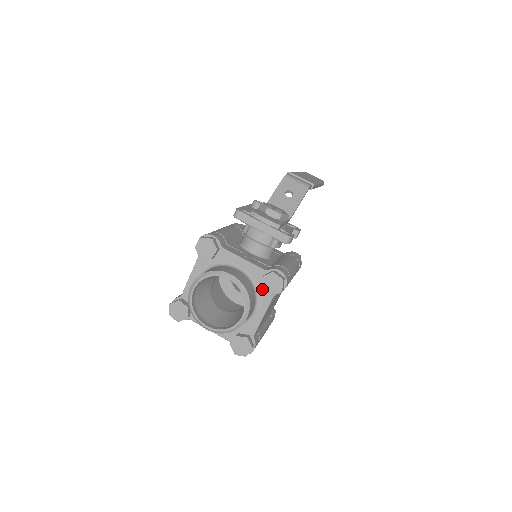
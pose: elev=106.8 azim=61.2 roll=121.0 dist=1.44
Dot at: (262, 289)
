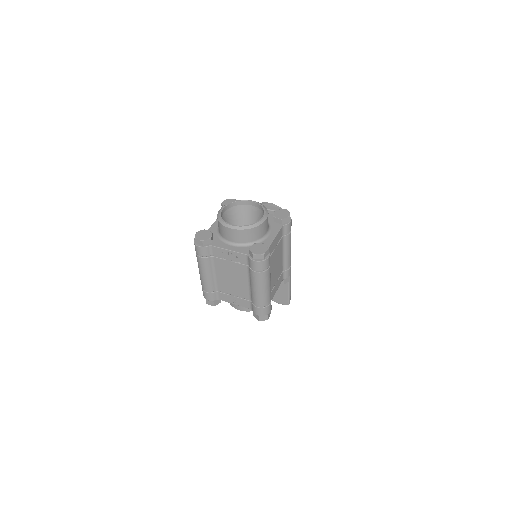
Dot at: (273, 223)
